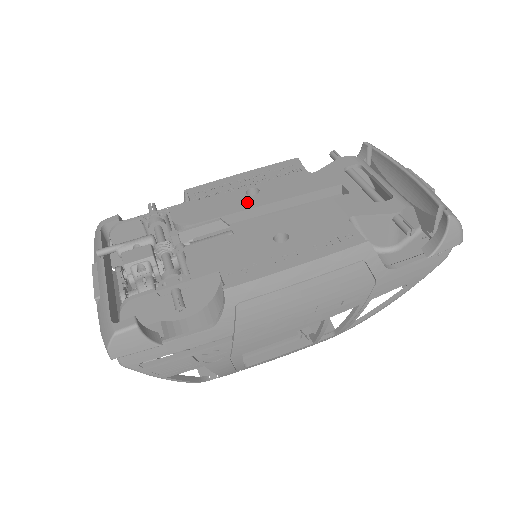
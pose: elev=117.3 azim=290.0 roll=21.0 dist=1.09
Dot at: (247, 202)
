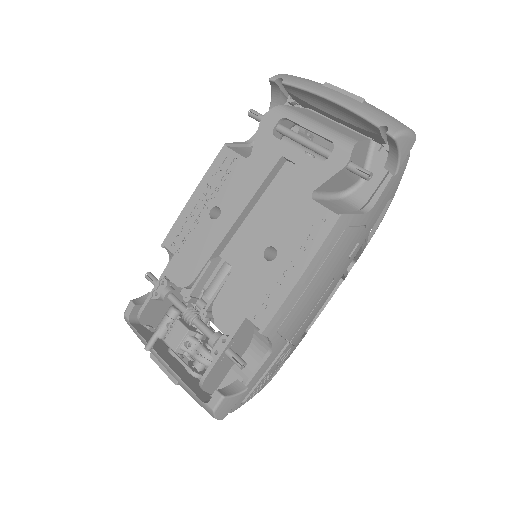
Dot at: (219, 229)
